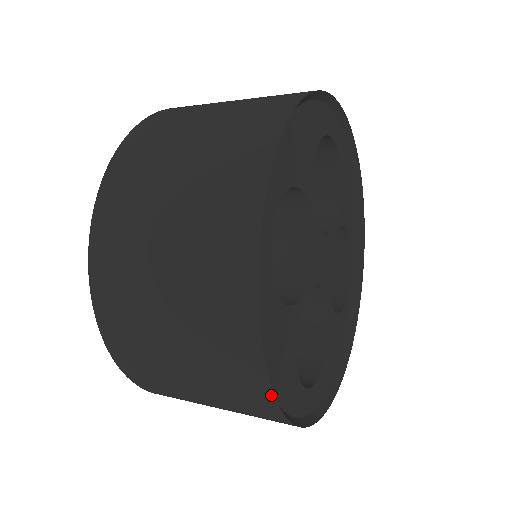
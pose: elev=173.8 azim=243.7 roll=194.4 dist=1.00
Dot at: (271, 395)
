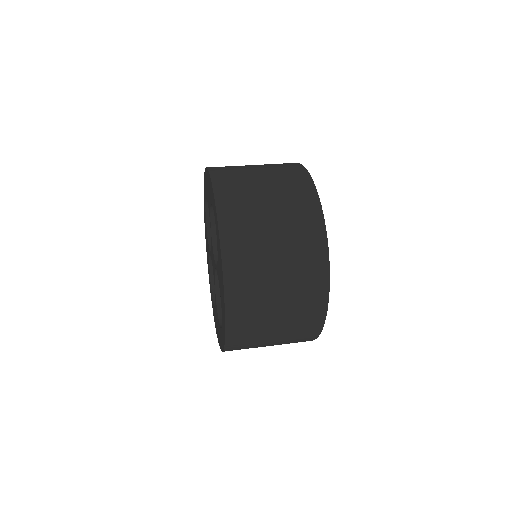
Dot at: occluded
